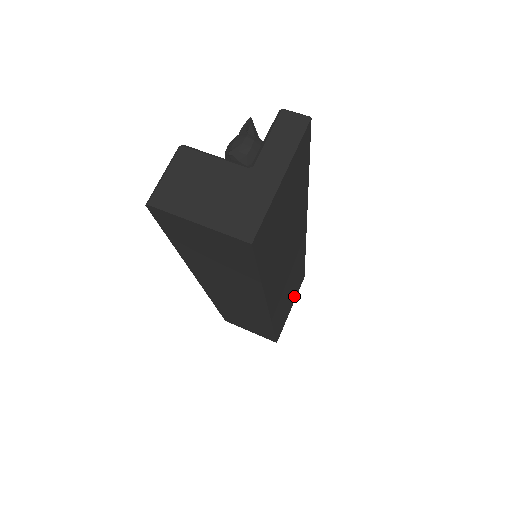
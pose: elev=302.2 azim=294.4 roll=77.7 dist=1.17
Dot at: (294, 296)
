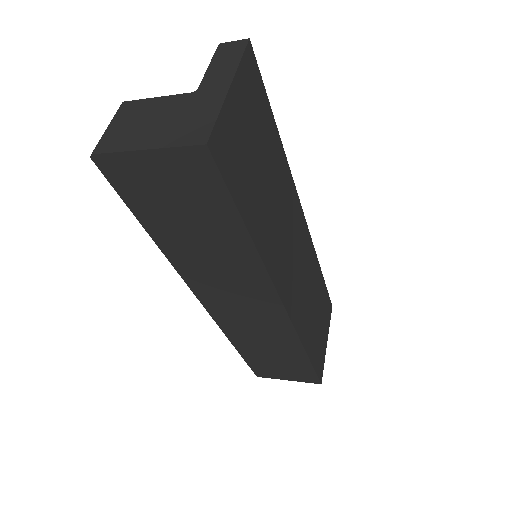
Dot at: (325, 324)
